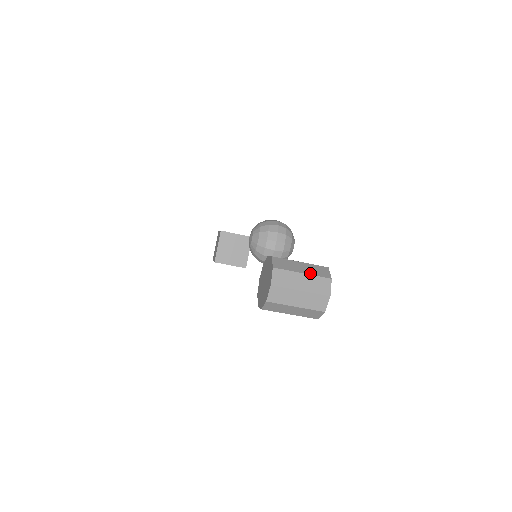
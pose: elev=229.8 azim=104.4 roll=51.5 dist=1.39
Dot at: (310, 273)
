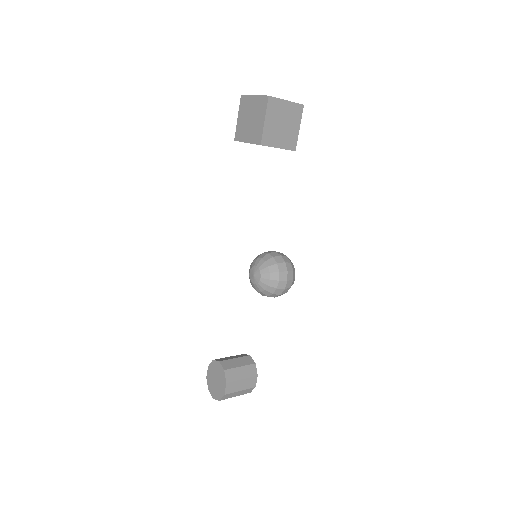
Dot at: occluded
